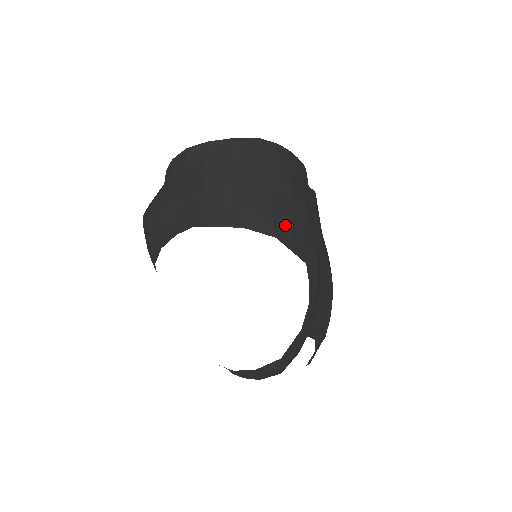
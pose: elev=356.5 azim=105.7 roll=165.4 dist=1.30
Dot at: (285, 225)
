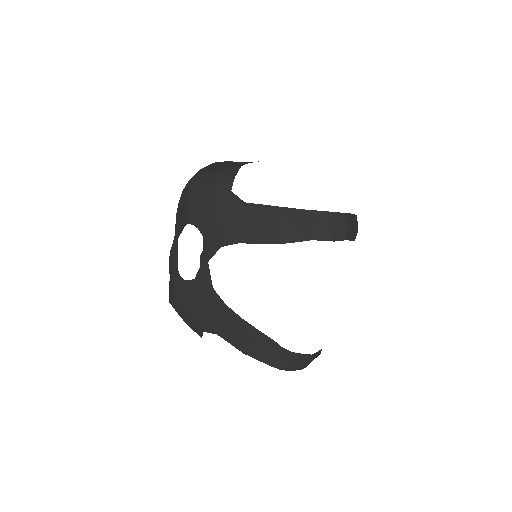
Dot at: occluded
